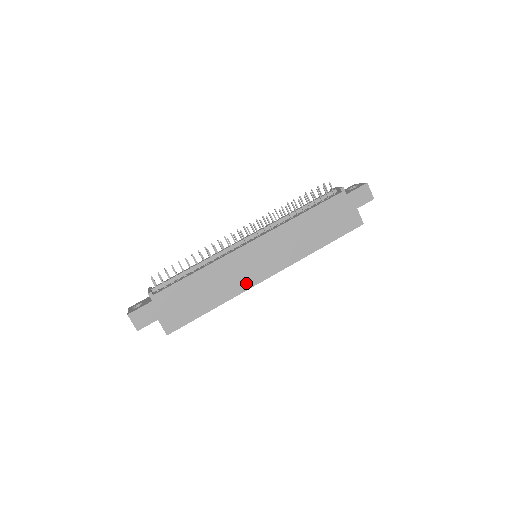
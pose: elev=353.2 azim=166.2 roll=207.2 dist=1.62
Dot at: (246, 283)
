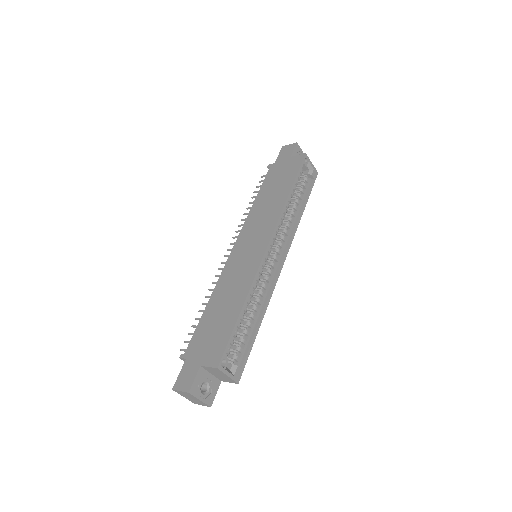
Dot at: (253, 268)
